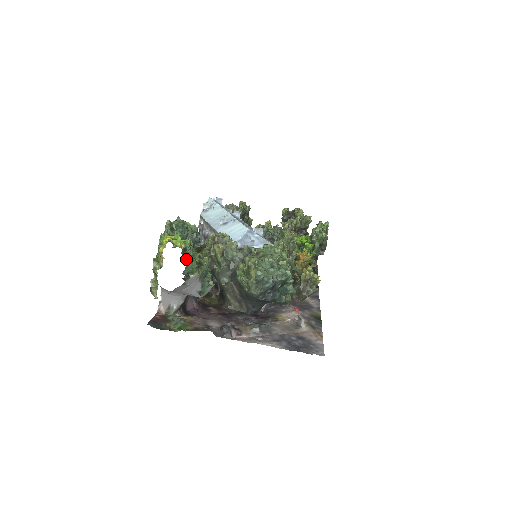
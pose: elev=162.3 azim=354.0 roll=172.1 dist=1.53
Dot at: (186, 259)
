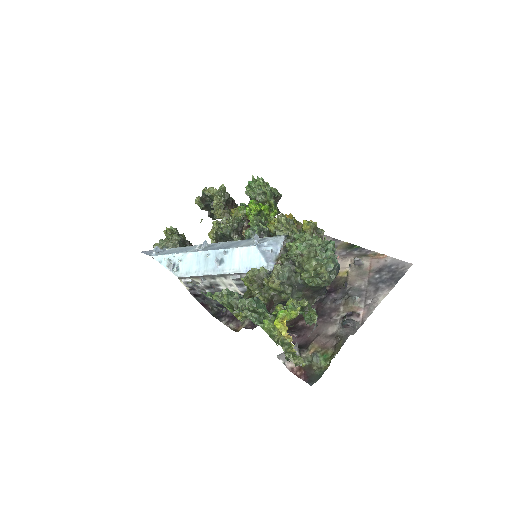
Dot at: occluded
